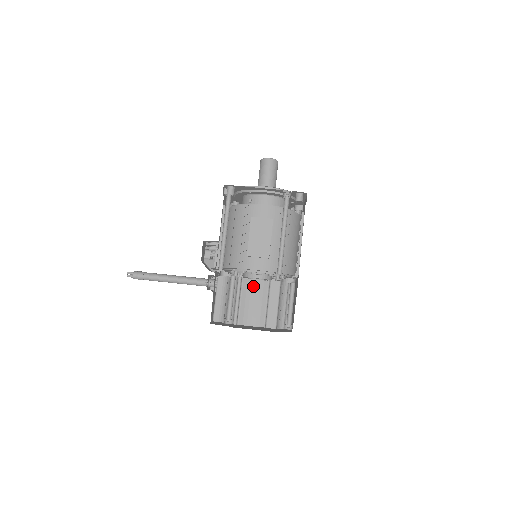
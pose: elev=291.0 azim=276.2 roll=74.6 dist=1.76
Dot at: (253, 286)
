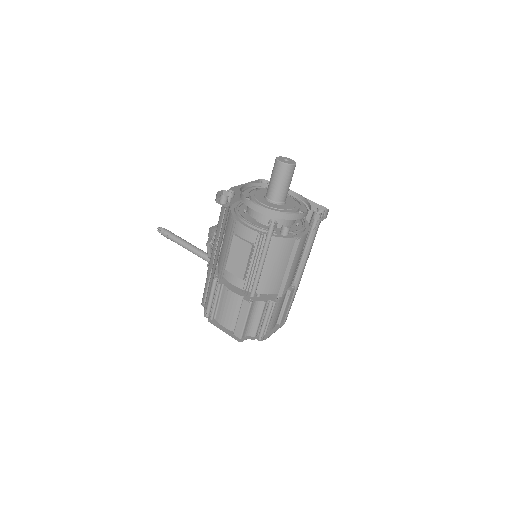
Dot at: (229, 296)
